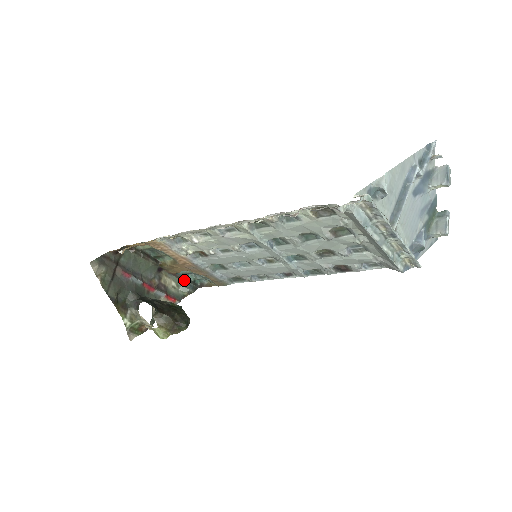
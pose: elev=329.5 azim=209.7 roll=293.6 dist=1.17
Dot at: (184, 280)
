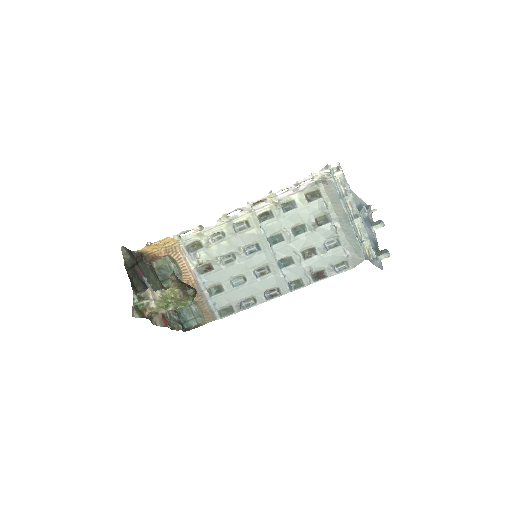
Dot at: (177, 315)
